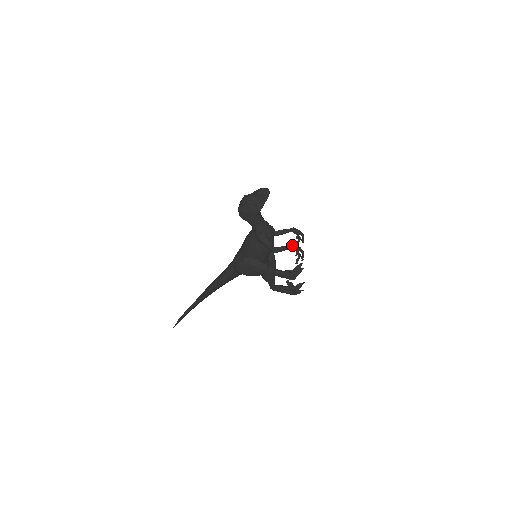
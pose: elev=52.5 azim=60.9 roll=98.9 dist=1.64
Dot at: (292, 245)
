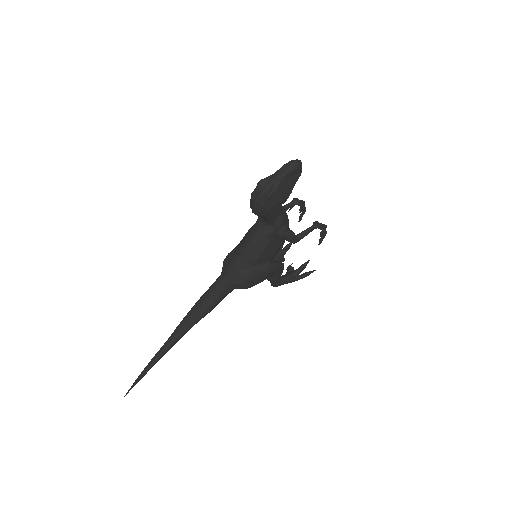
Dot at: (317, 224)
